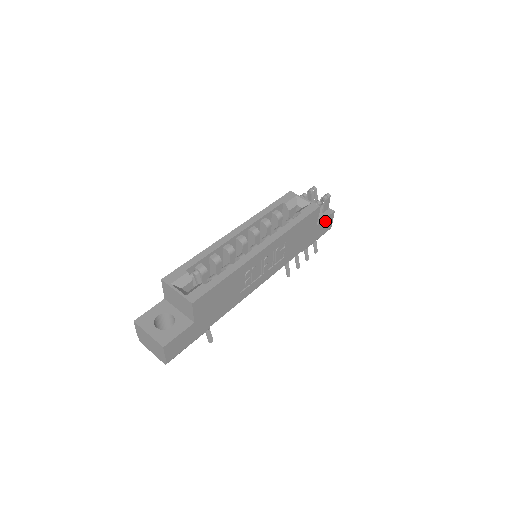
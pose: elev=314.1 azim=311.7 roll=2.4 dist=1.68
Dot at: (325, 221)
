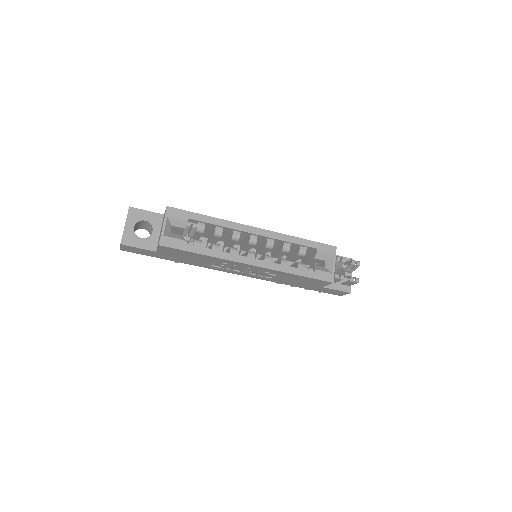
Dot at: (335, 290)
